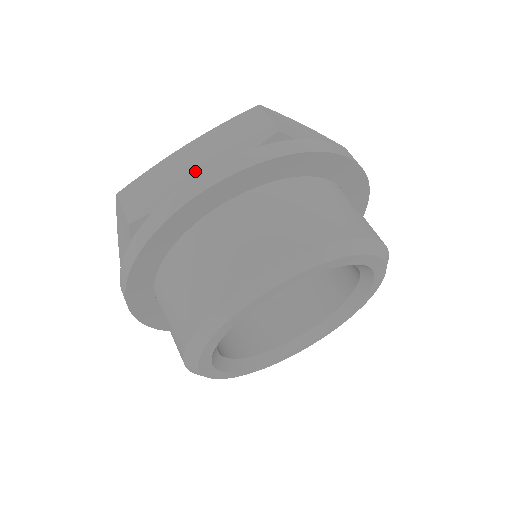
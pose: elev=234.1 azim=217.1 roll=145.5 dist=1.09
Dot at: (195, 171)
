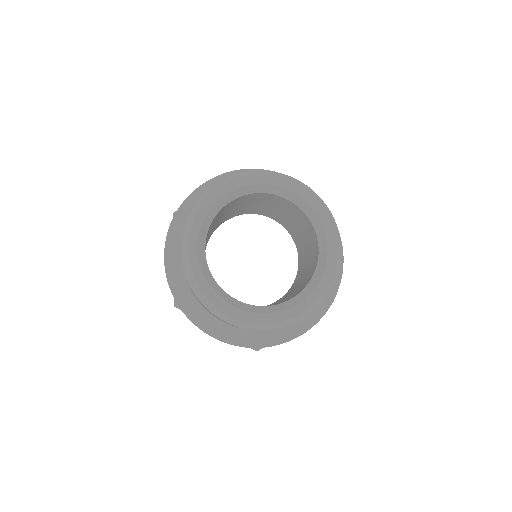
Dot at: occluded
